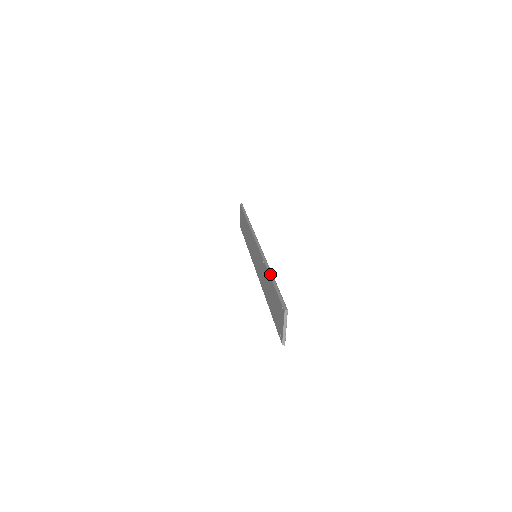
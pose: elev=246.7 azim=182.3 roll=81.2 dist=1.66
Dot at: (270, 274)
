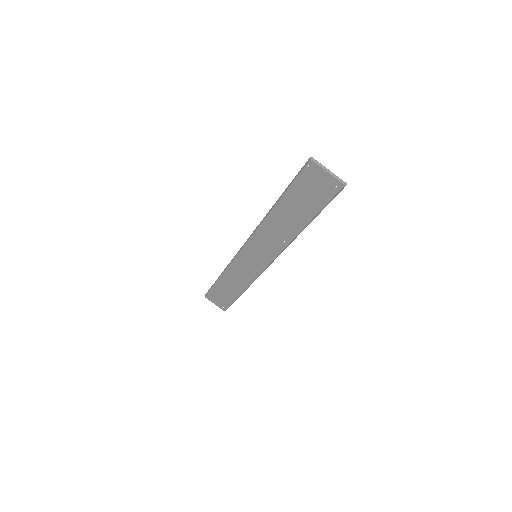
Dot at: (274, 205)
